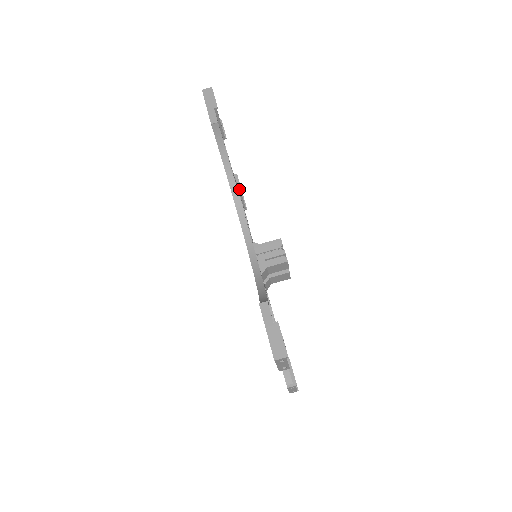
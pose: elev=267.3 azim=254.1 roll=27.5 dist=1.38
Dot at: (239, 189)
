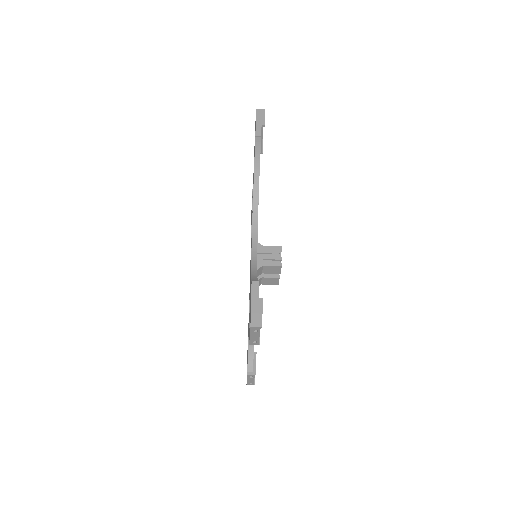
Dot at: occluded
